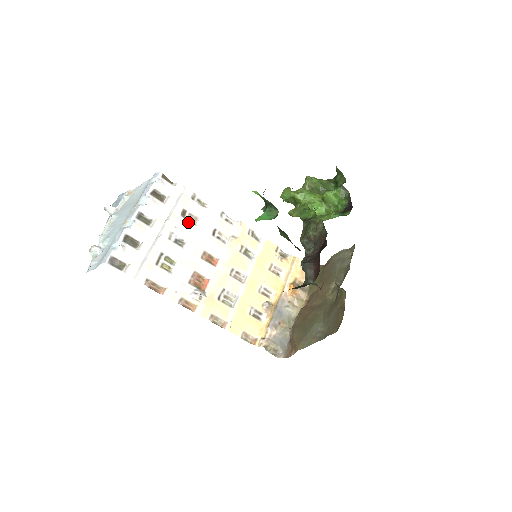
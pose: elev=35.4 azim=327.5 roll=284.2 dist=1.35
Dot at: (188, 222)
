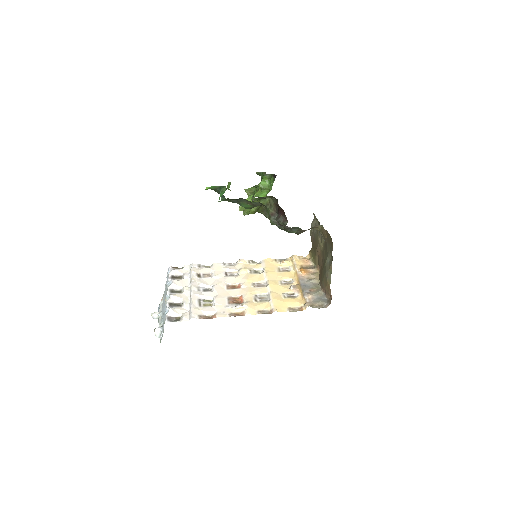
Dot at: (205, 278)
